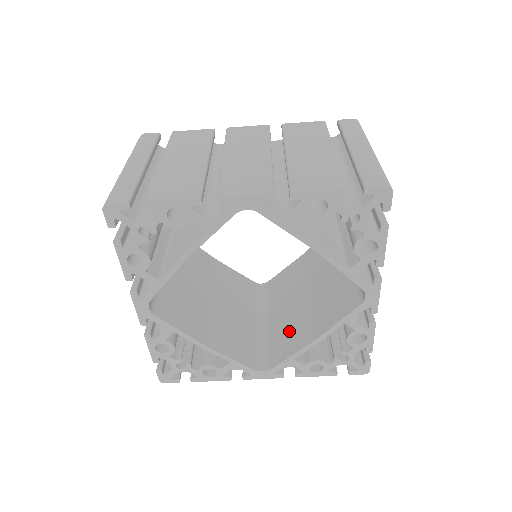
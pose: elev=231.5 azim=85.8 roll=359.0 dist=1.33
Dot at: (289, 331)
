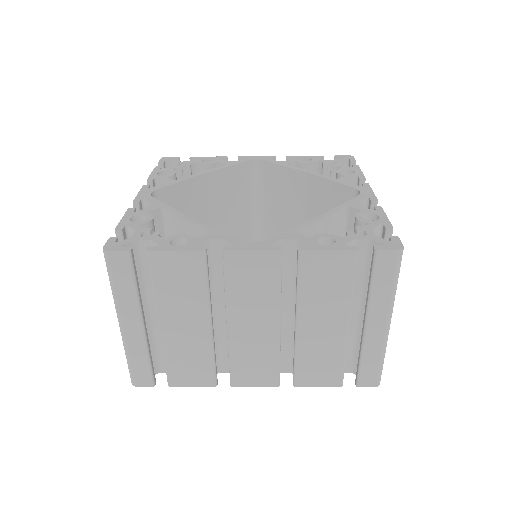
Dot at: occluded
